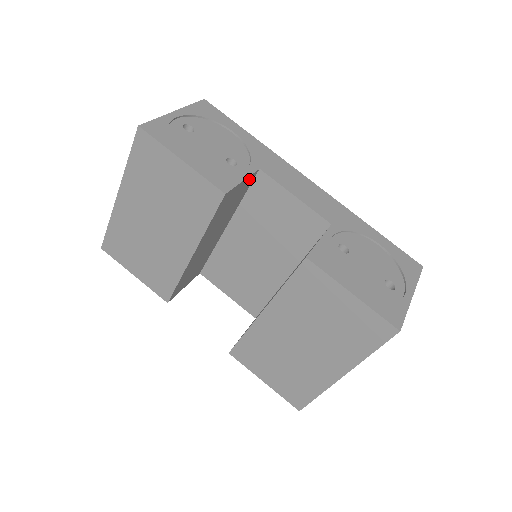
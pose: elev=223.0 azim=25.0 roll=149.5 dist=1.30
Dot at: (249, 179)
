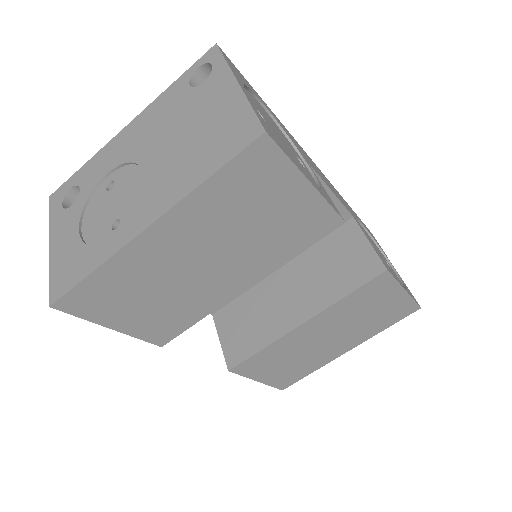
Dot at: occluded
